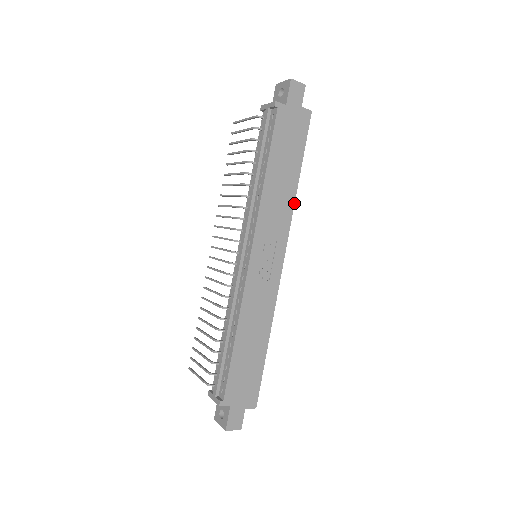
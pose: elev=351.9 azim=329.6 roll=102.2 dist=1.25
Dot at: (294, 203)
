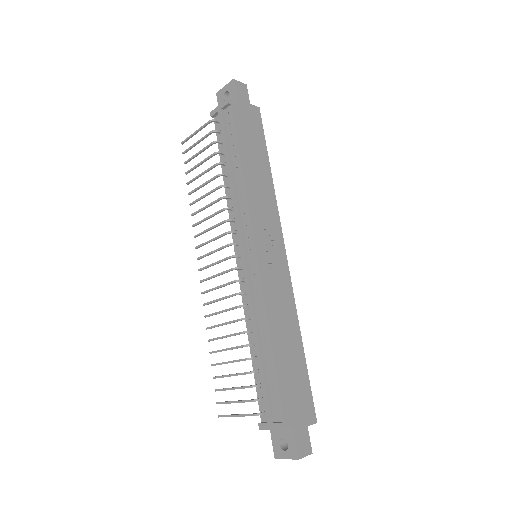
Dot at: (274, 193)
